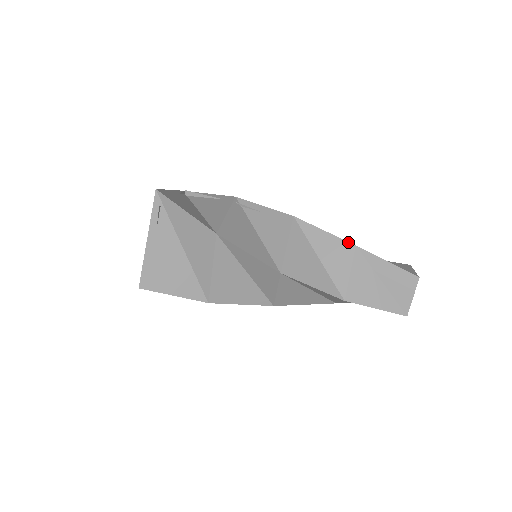
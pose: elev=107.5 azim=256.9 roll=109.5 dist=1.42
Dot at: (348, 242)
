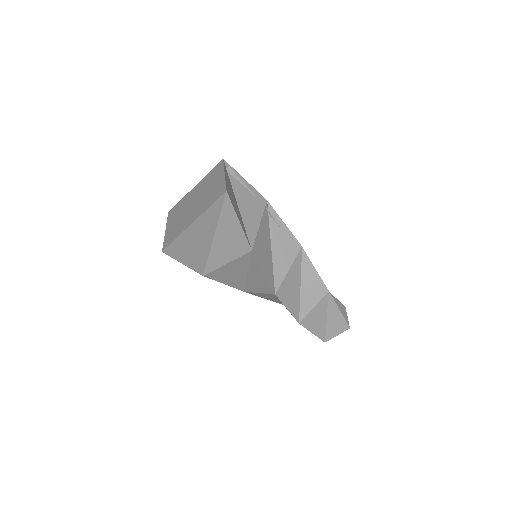
Dot at: (296, 320)
